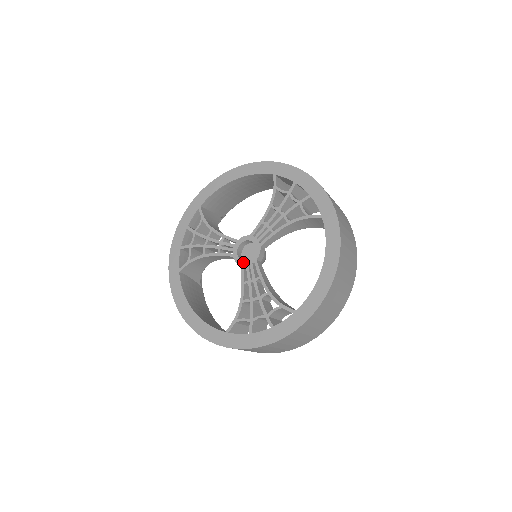
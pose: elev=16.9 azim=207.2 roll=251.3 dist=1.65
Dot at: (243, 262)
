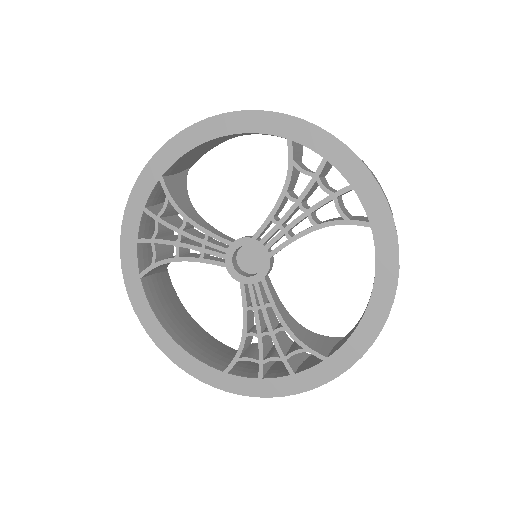
Dot at: (243, 278)
